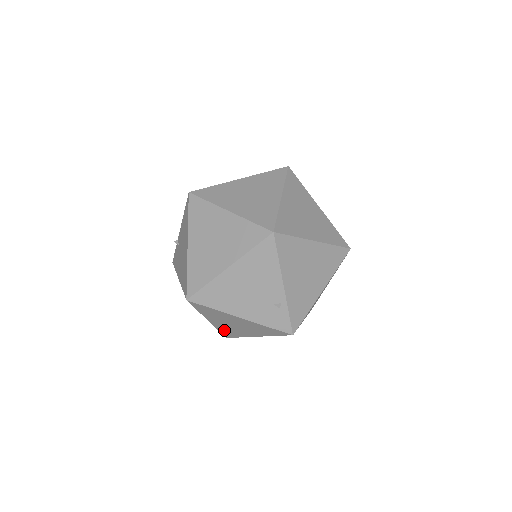
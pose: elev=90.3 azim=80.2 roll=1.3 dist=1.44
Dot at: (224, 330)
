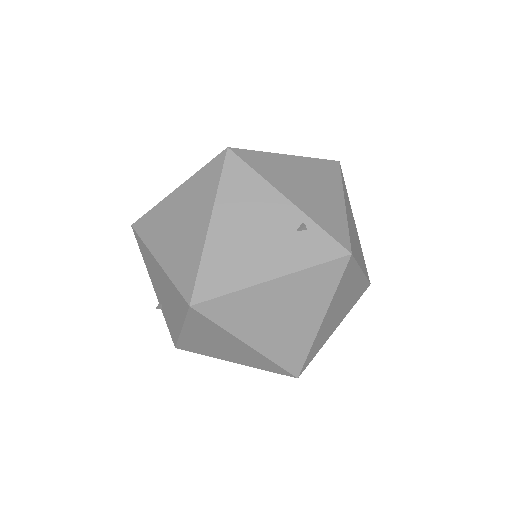
Dot at: (280, 353)
